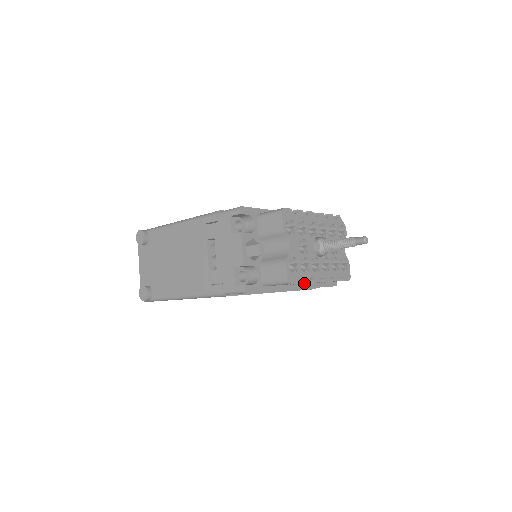
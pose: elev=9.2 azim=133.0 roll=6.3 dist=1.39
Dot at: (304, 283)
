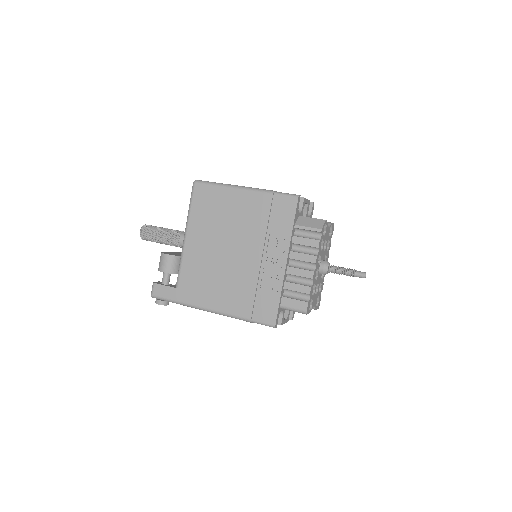
Dot at: occluded
